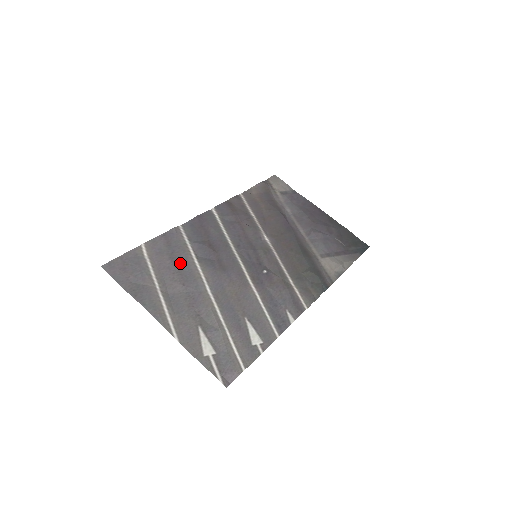
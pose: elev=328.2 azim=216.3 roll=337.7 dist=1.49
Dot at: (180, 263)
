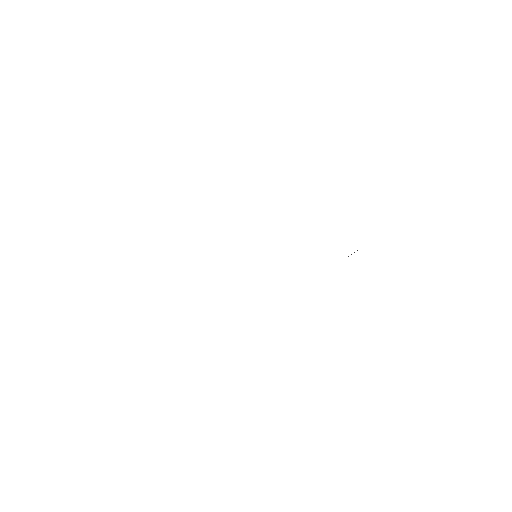
Dot at: occluded
